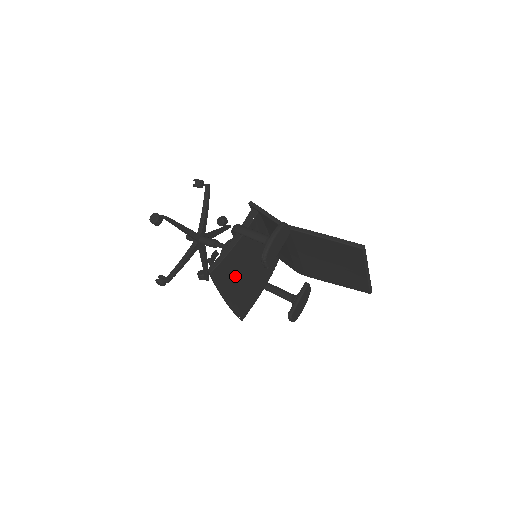
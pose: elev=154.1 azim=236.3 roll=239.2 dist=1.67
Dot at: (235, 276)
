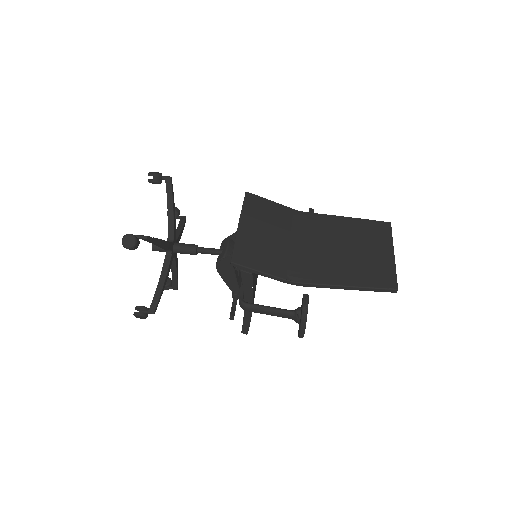
Dot at: occluded
